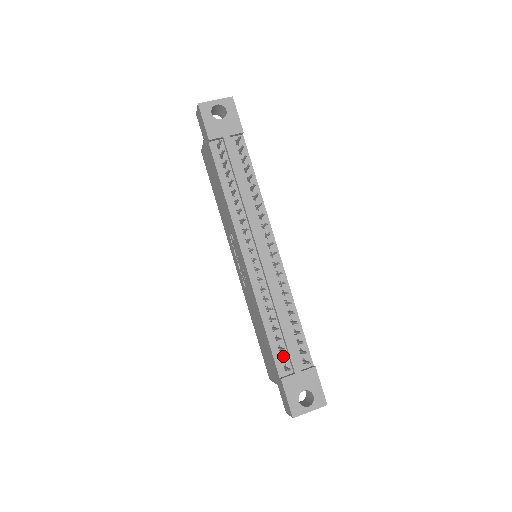
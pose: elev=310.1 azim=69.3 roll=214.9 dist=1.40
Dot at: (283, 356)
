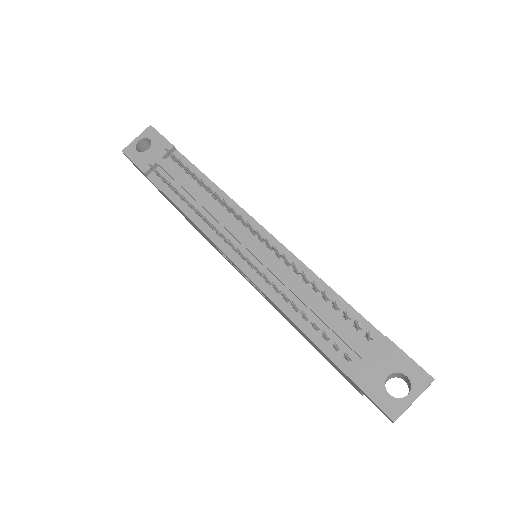
Dot at: occluded
